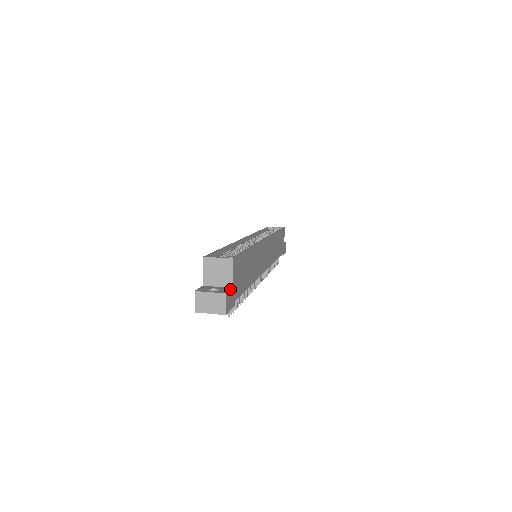
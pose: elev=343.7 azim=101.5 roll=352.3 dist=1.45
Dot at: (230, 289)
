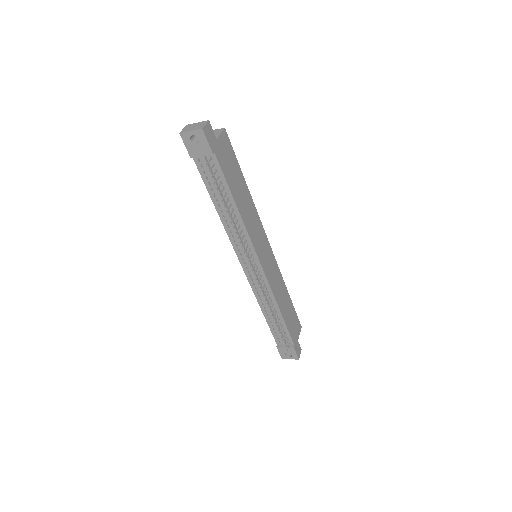
Dot at: occluded
